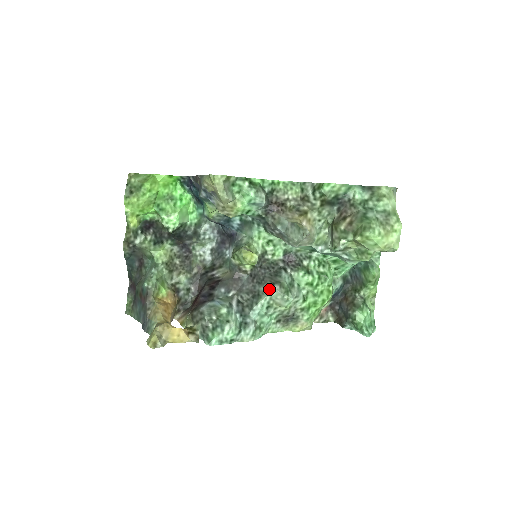
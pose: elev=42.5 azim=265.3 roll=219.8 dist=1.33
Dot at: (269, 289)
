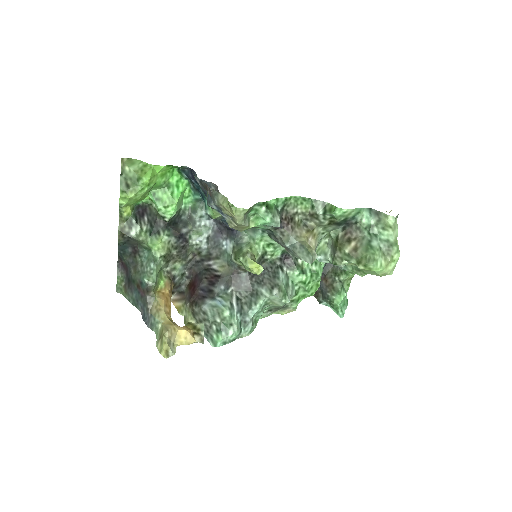
Dot at: (268, 292)
